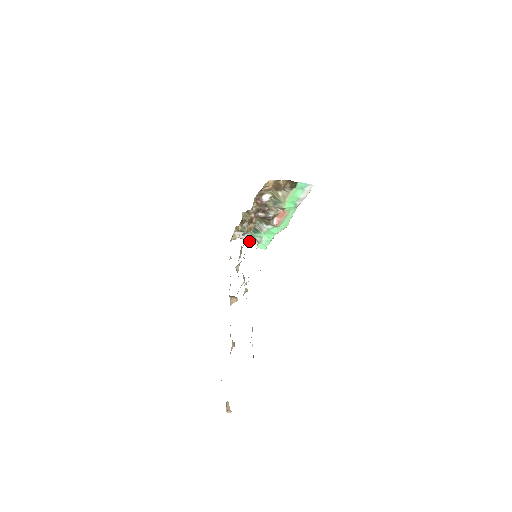
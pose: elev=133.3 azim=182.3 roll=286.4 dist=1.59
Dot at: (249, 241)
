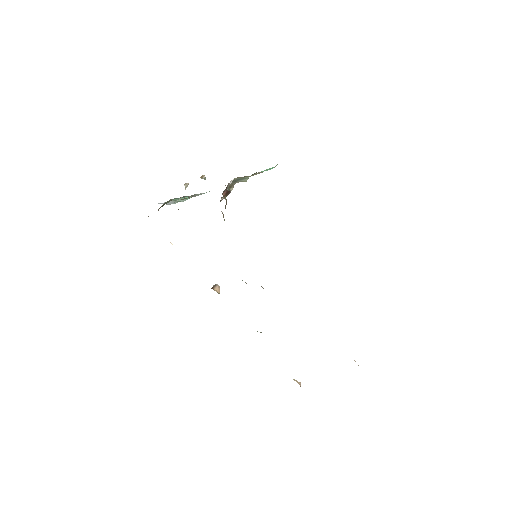
Dot at: occluded
